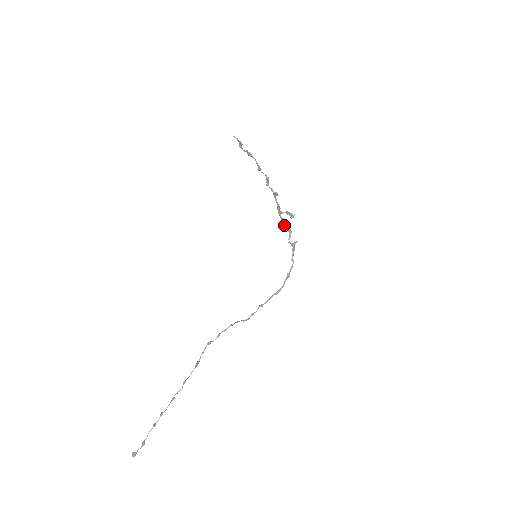
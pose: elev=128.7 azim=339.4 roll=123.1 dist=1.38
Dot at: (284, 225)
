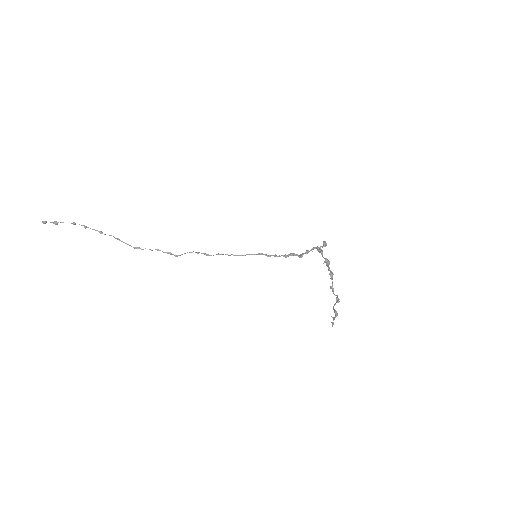
Dot at: (306, 253)
